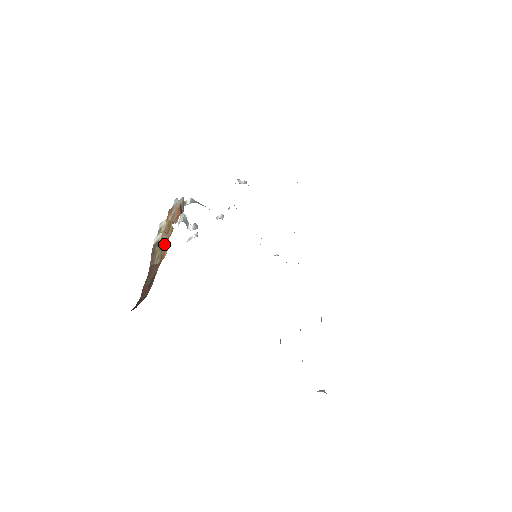
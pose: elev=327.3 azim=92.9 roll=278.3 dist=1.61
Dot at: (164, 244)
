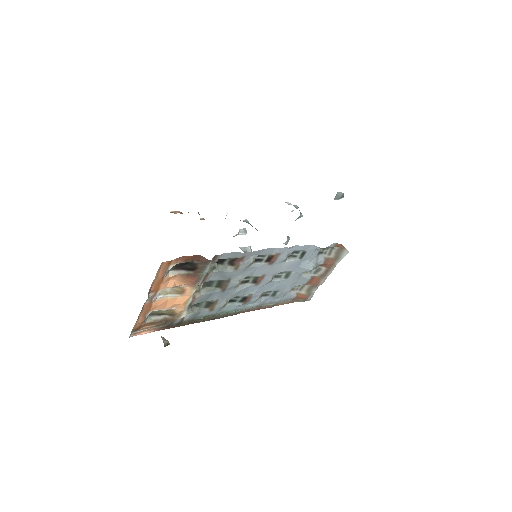
Dot at: occluded
